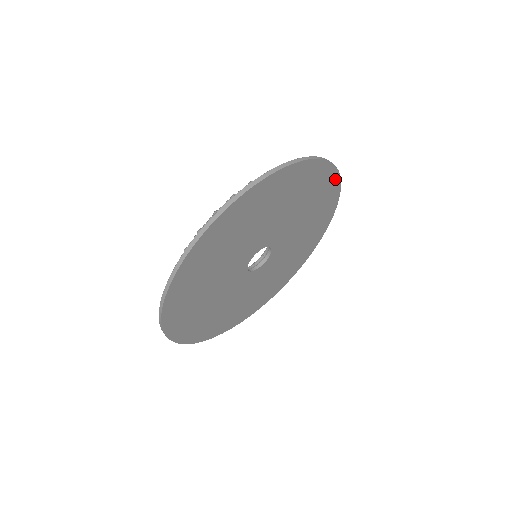
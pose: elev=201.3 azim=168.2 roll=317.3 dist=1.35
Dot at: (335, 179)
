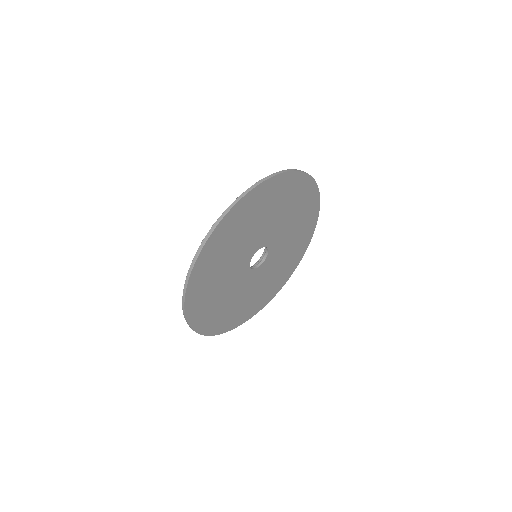
Dot at: (276, 180)
